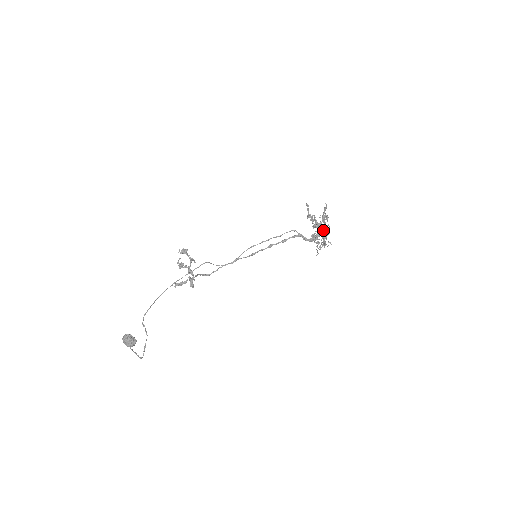
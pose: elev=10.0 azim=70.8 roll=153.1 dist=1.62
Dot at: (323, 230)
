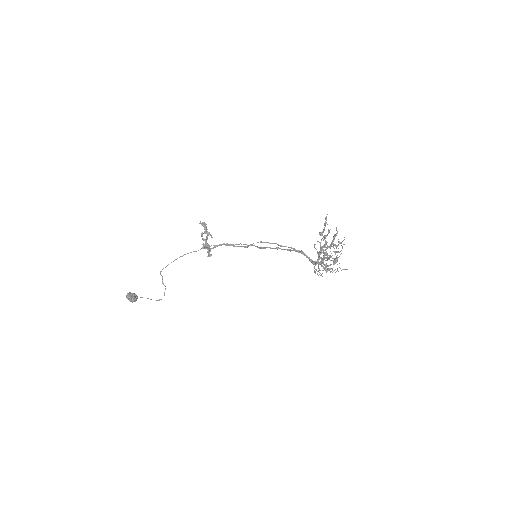
Dot at: (327, 258)
